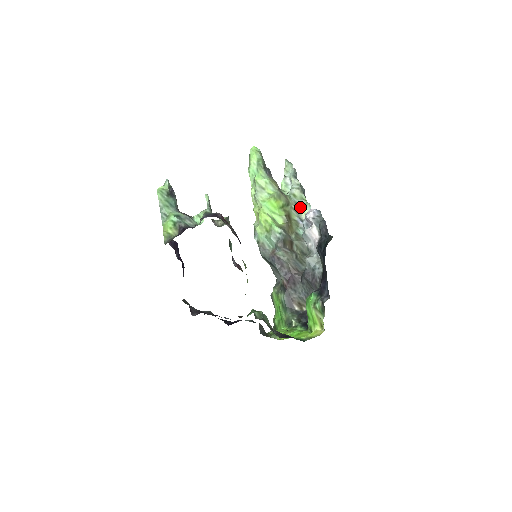
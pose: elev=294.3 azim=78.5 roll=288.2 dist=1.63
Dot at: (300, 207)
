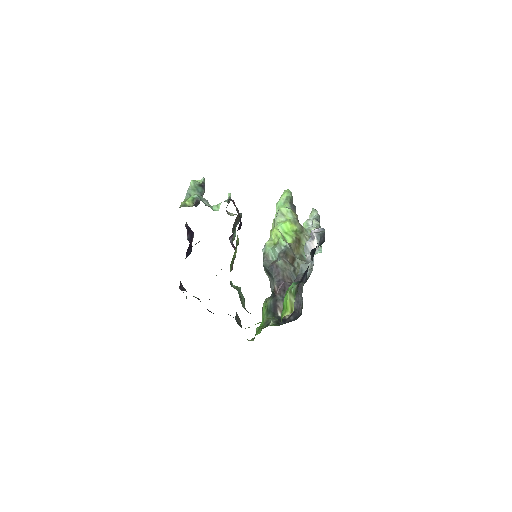
Dot at: occluded
